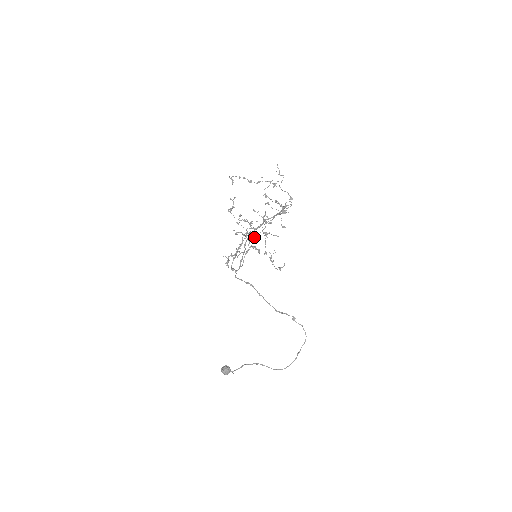
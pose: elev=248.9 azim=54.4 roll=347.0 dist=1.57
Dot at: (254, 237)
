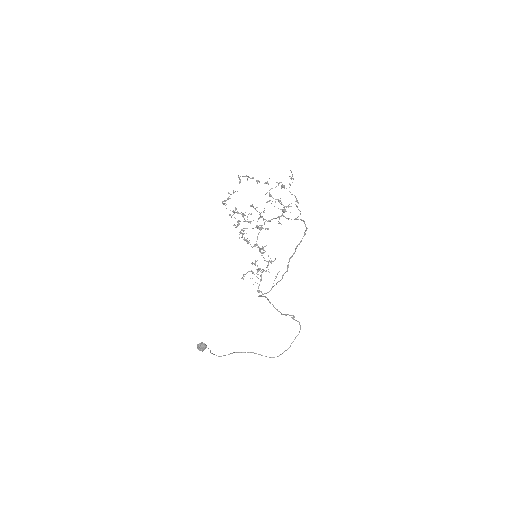
Dot at: occluded
